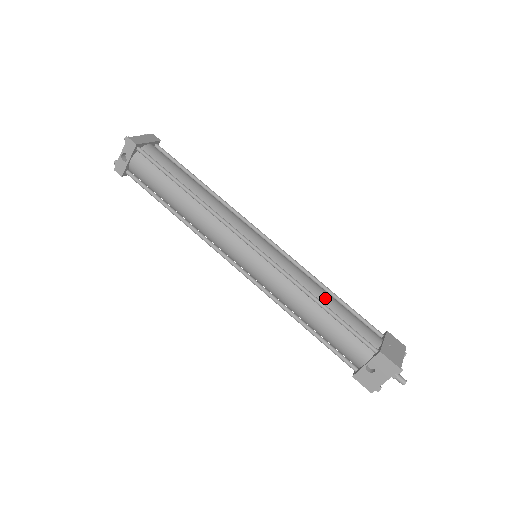
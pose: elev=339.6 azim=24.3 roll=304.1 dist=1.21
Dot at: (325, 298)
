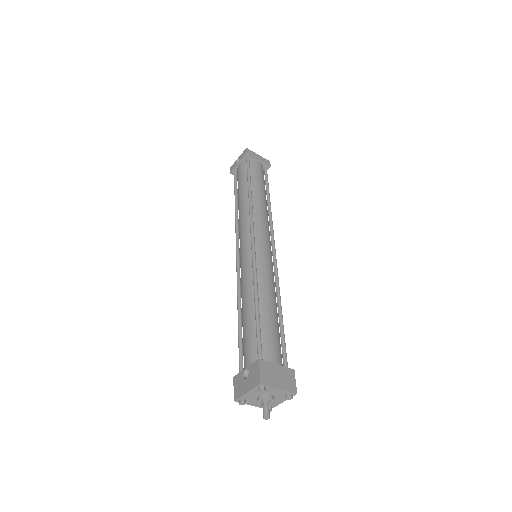
Dot at: (266, 303)
